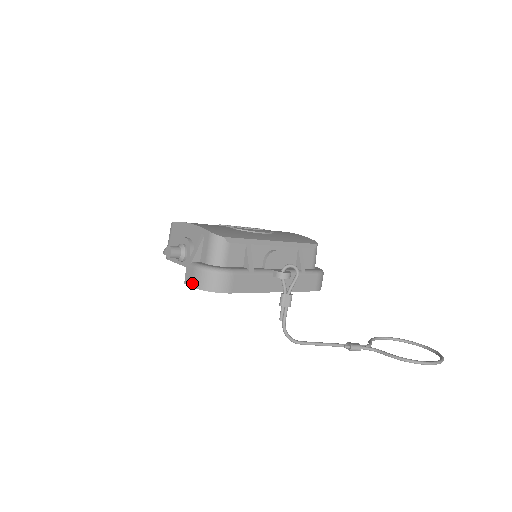
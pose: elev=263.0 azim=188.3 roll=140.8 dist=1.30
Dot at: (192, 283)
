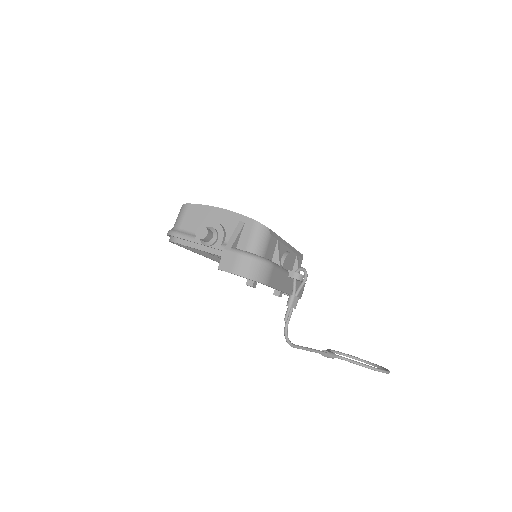
Dot at: (232, 269)
